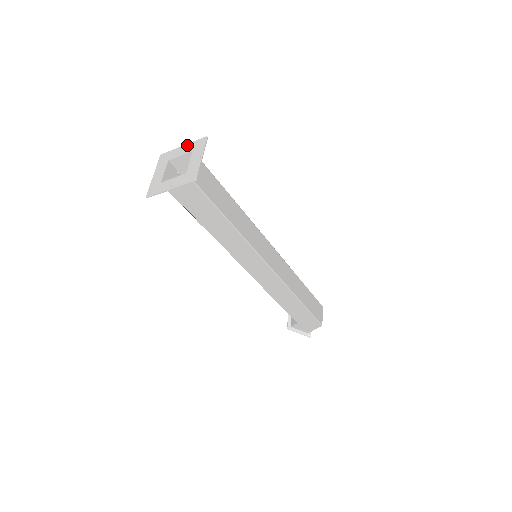
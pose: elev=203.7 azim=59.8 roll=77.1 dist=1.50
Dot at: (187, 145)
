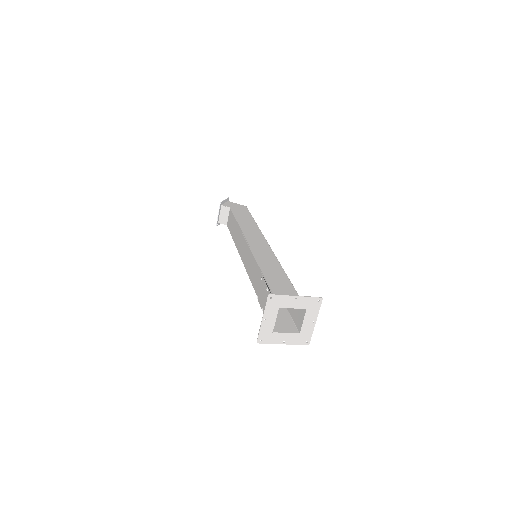
Dot at: (301, 299)
